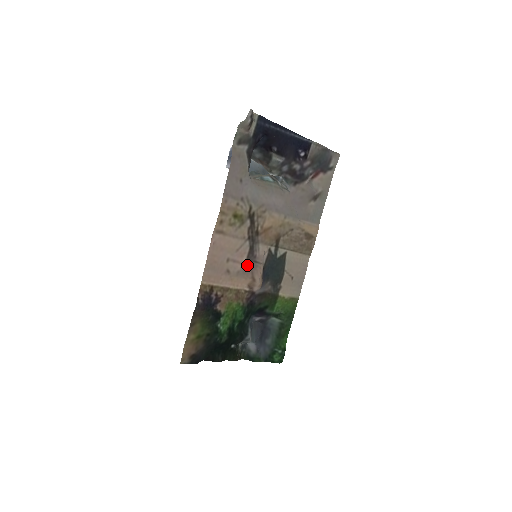
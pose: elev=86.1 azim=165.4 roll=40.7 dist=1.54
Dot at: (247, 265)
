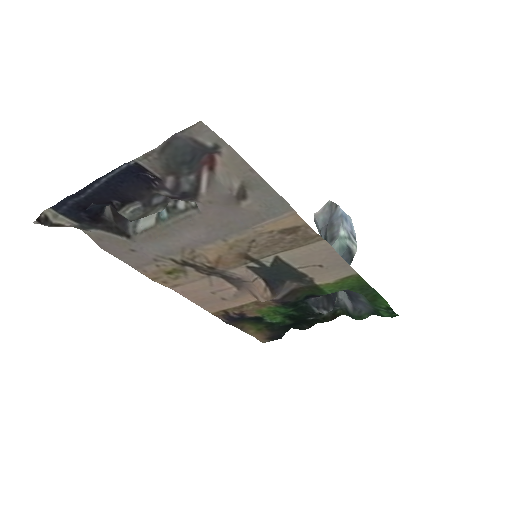
Dot at: (239, 286)
